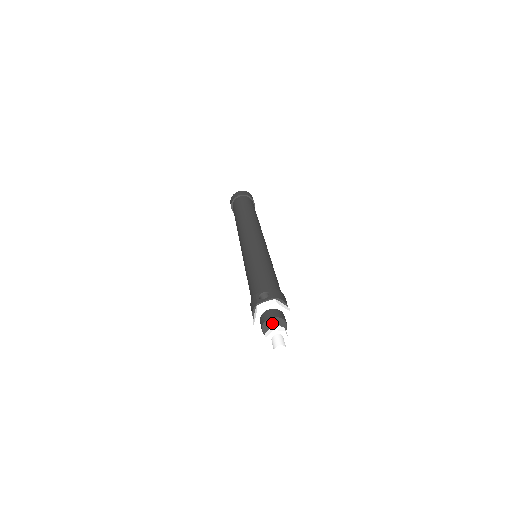
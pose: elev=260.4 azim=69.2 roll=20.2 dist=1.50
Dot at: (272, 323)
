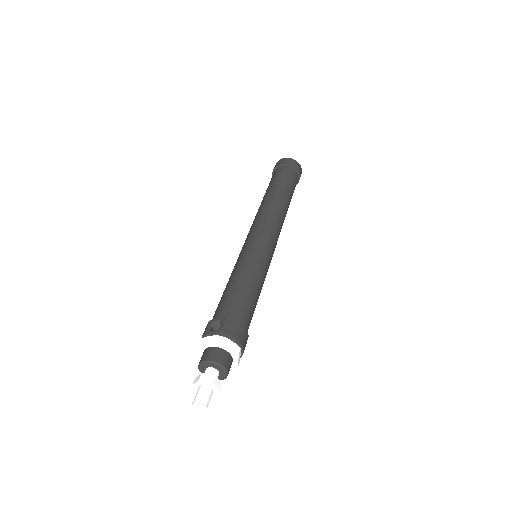
Dot at: (208, 366)
